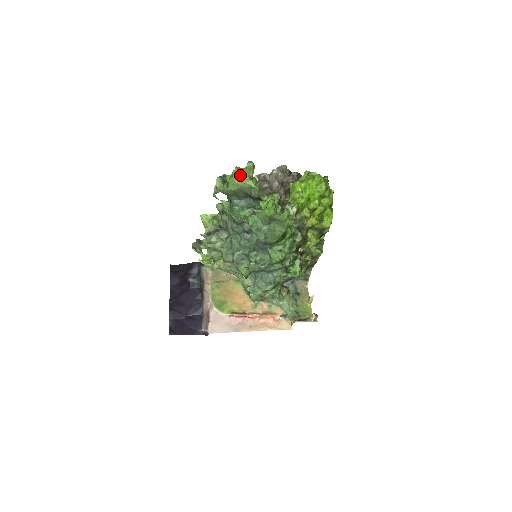
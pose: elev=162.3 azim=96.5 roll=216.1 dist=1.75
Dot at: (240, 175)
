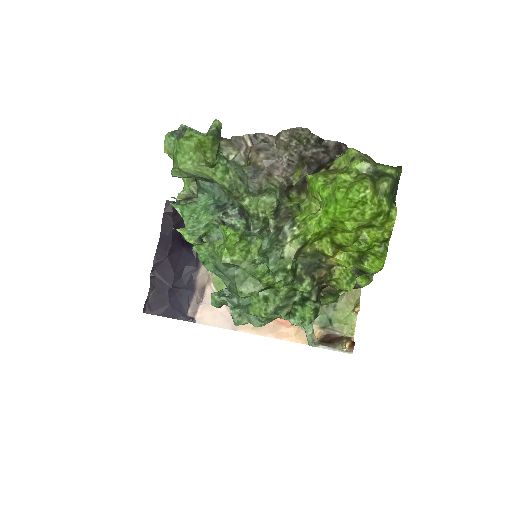
Dot at: (190, 153)
